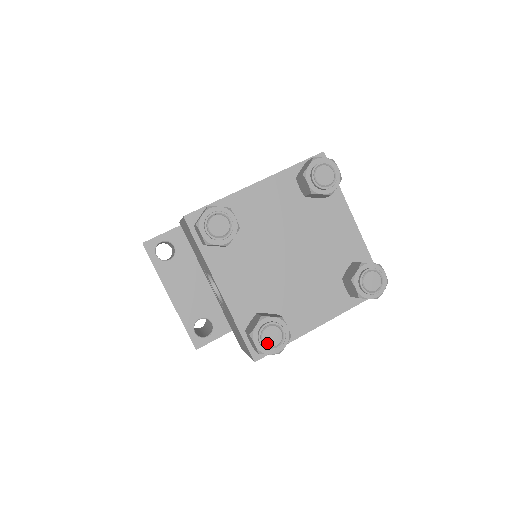
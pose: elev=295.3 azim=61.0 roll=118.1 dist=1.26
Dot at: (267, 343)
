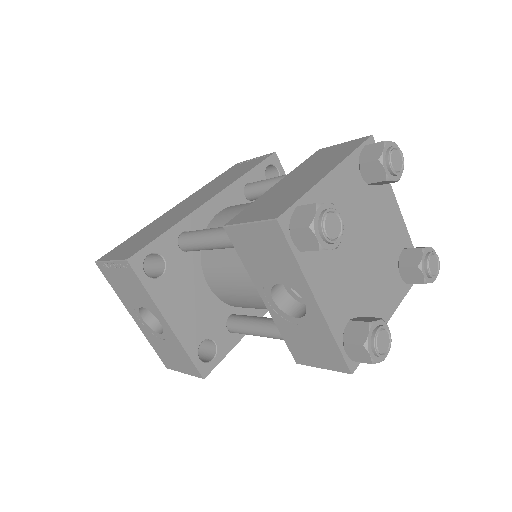
Dot at: (381, 350)
